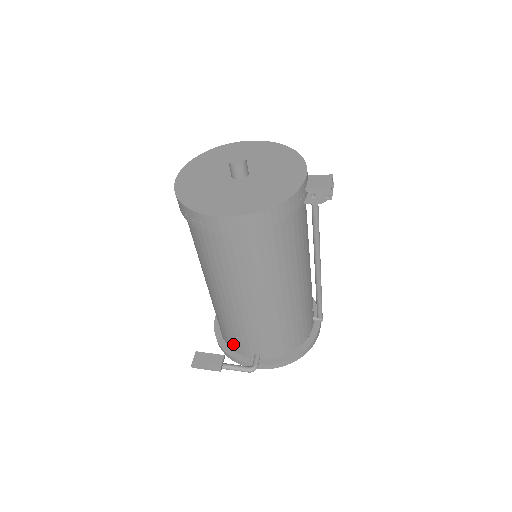
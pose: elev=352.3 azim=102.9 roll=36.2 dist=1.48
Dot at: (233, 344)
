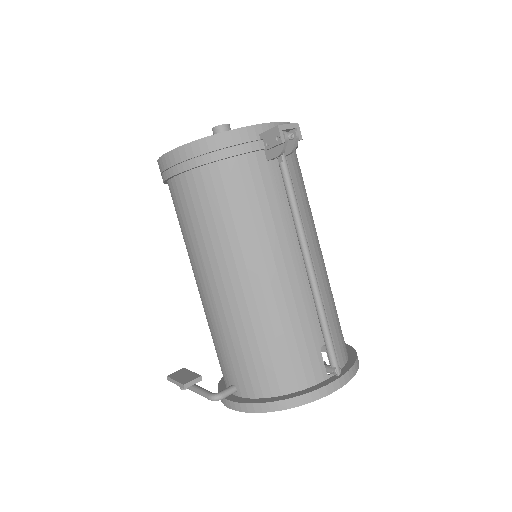
Dot at: occluded
